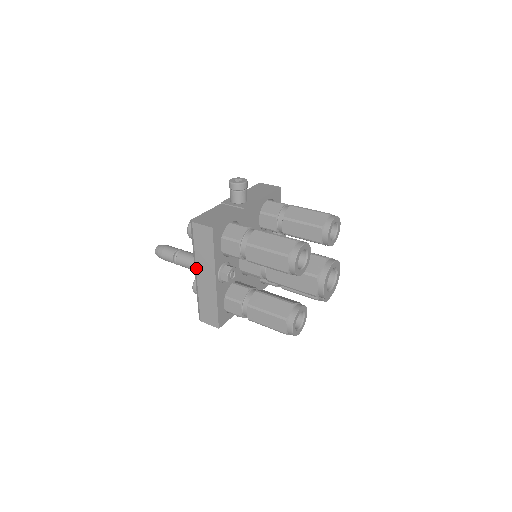
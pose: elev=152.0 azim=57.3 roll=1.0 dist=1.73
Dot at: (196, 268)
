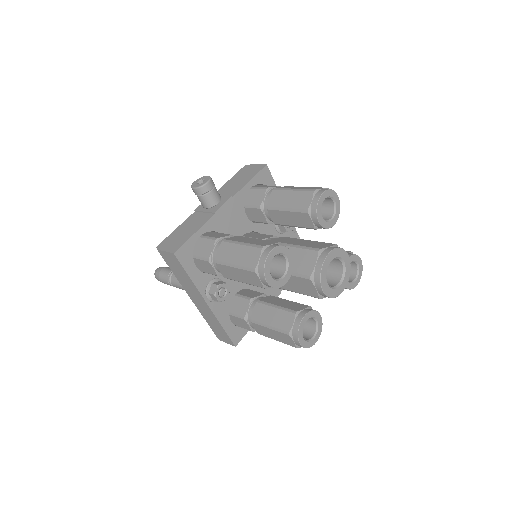
Dot at: (186, 292)
